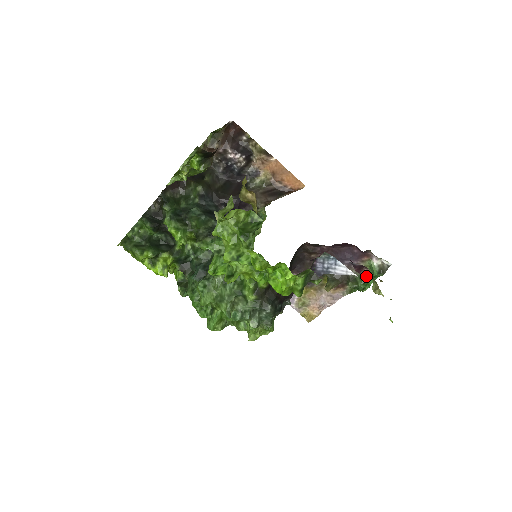
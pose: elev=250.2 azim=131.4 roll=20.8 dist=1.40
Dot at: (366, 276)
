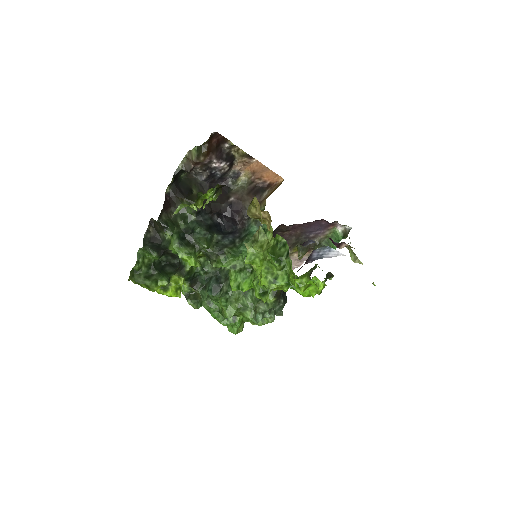
Dot at: (331, 241)
